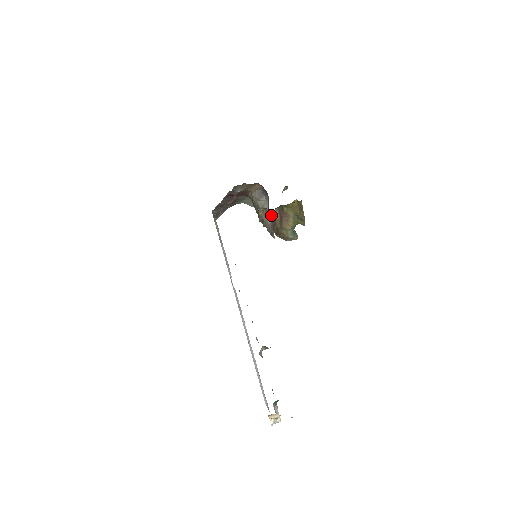
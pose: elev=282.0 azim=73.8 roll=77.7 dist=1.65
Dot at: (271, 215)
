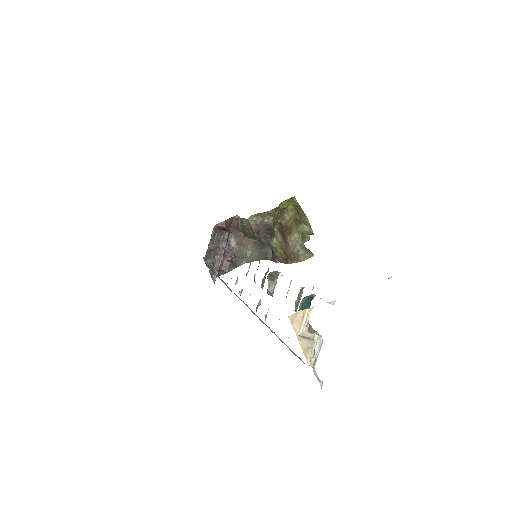
Dot at: (265, 222)
